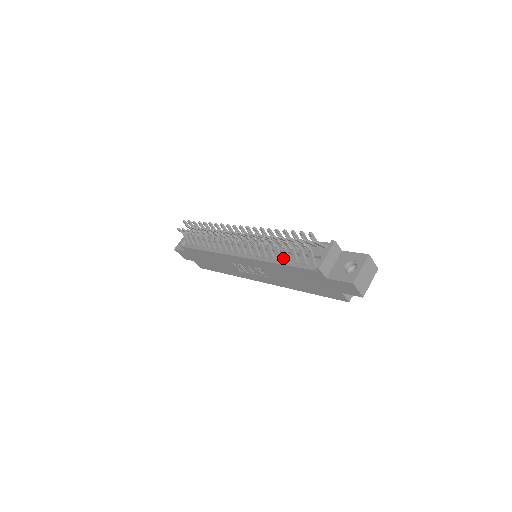
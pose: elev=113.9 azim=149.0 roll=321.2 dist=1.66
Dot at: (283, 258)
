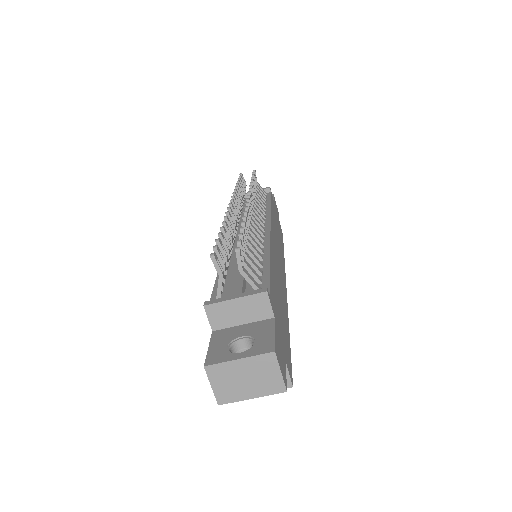
Dot at: (229, 268)
